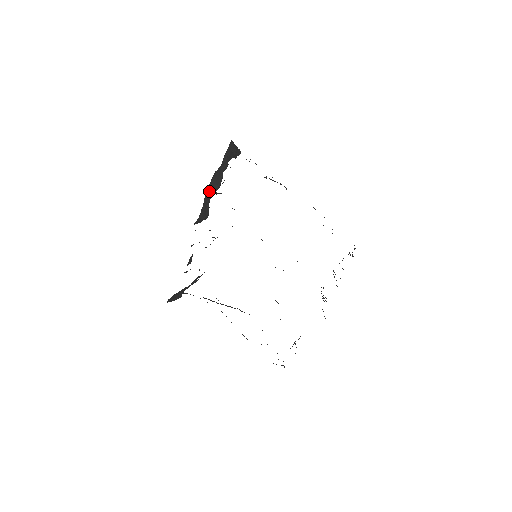
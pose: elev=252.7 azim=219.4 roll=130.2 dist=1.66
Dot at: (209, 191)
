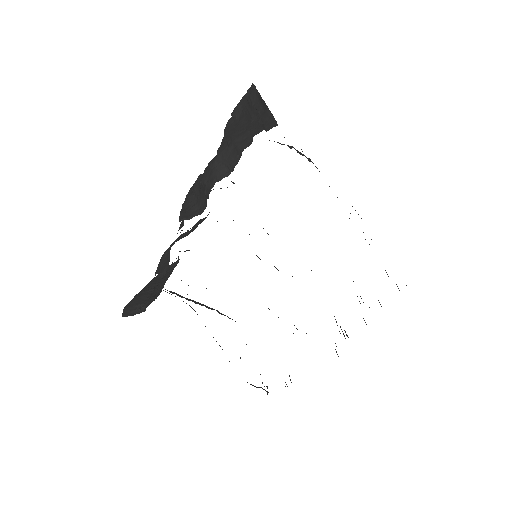
Dot at: (212, 173)
